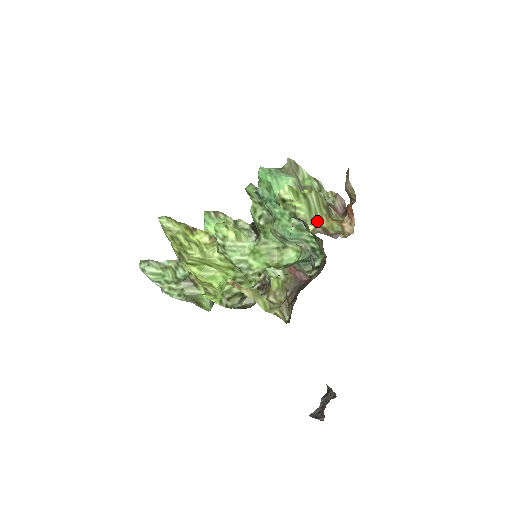
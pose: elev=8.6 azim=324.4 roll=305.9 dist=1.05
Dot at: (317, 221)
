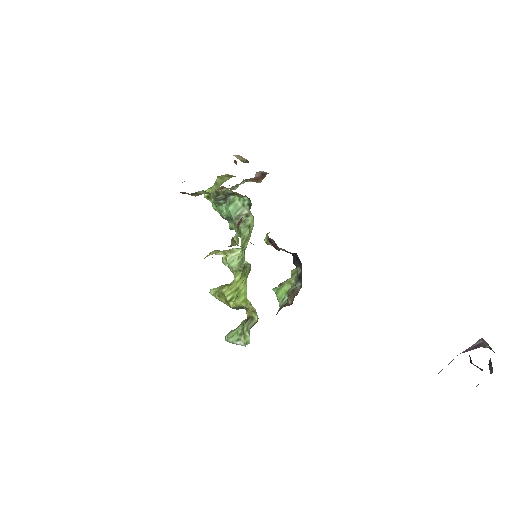
Dot at: occluded
